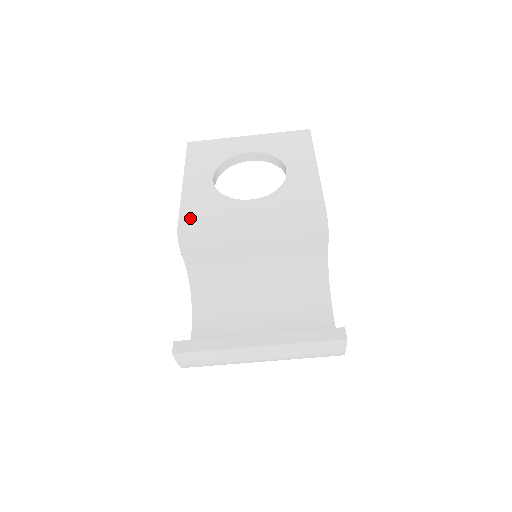
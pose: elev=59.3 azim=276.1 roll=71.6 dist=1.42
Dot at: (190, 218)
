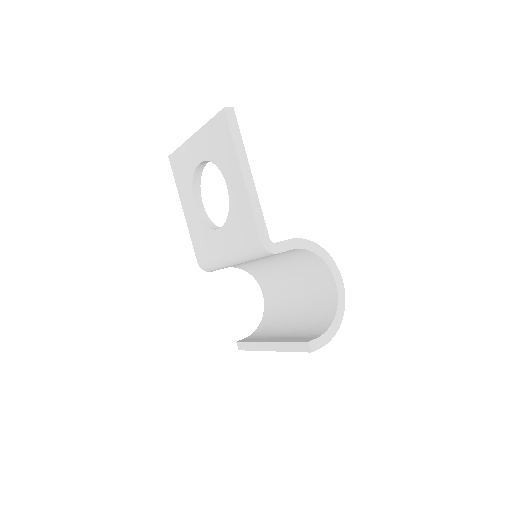
Dot at: (199, 253)
